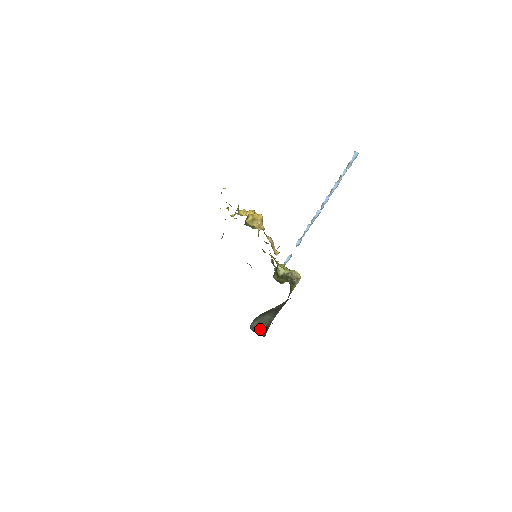
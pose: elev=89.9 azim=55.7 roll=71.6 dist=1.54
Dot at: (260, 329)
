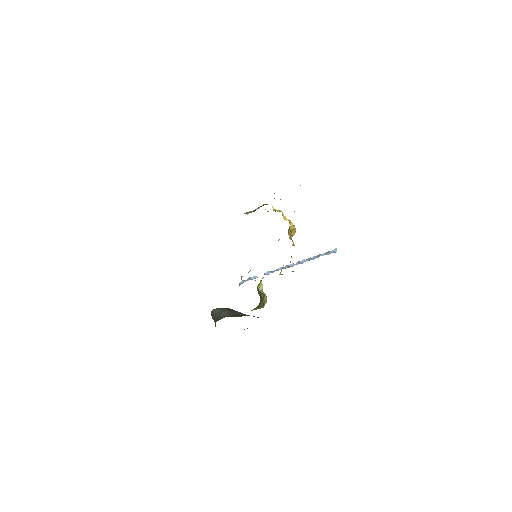
Dot at: (215, 319)
